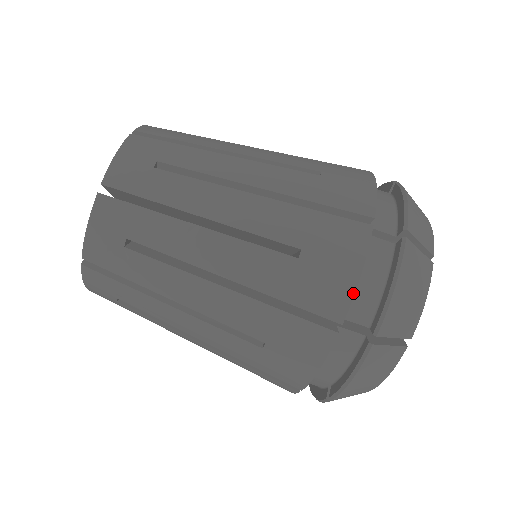
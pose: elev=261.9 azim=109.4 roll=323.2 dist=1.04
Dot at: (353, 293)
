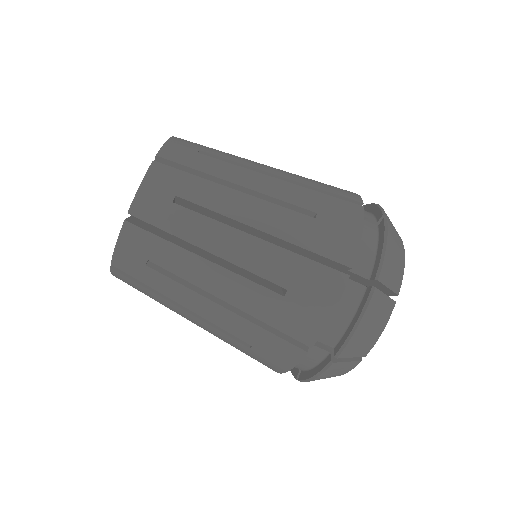
Dot at: (358, 245)
